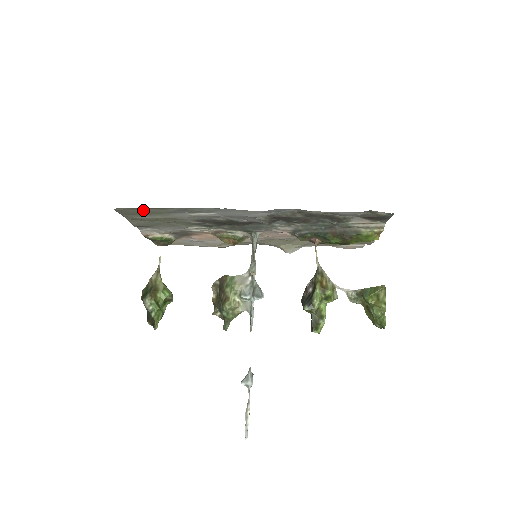
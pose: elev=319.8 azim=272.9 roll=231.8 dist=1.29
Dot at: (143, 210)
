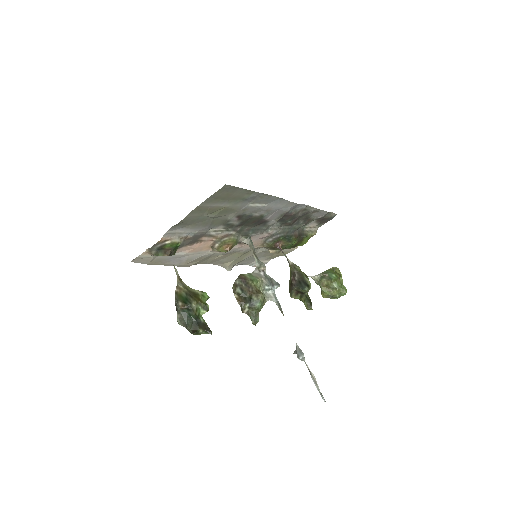
Dot at: (236, 192)
